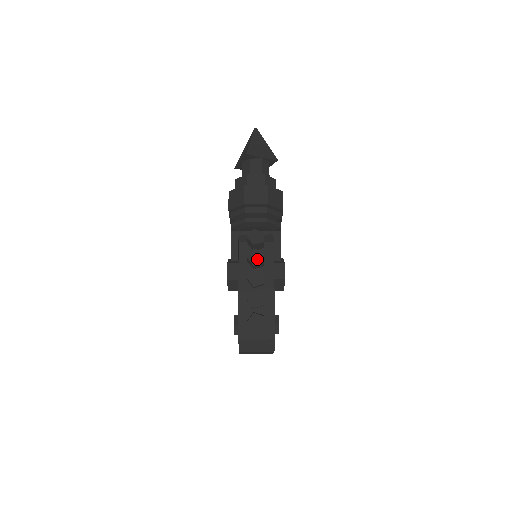
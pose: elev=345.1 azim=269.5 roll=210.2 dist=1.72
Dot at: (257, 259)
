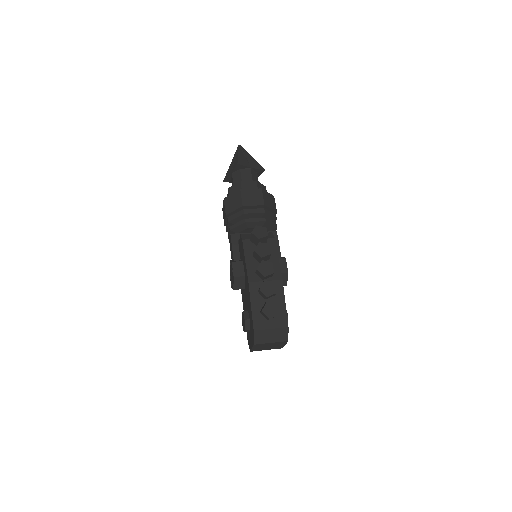
Dot at: (264, 251)
